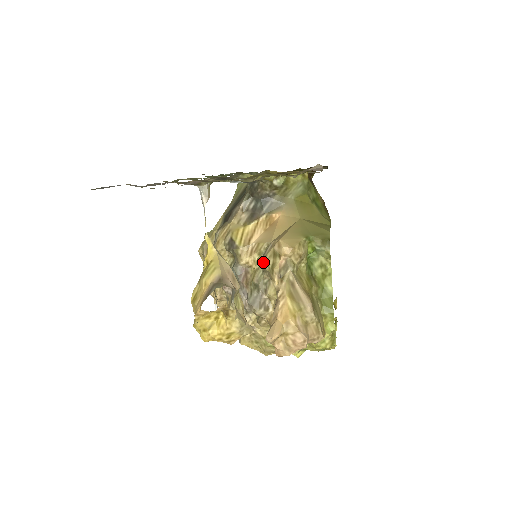
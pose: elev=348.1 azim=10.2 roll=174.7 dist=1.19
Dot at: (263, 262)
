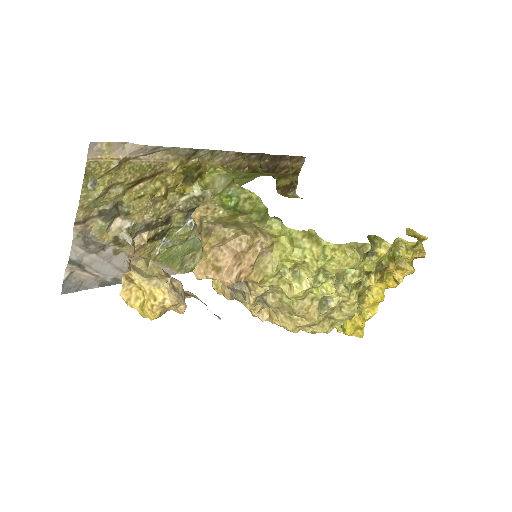
Dot at: occluded
